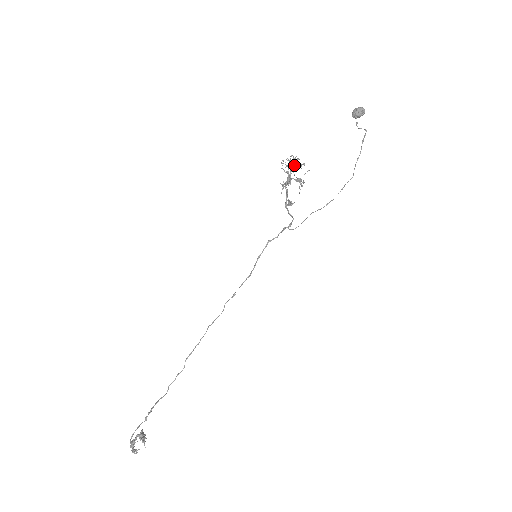
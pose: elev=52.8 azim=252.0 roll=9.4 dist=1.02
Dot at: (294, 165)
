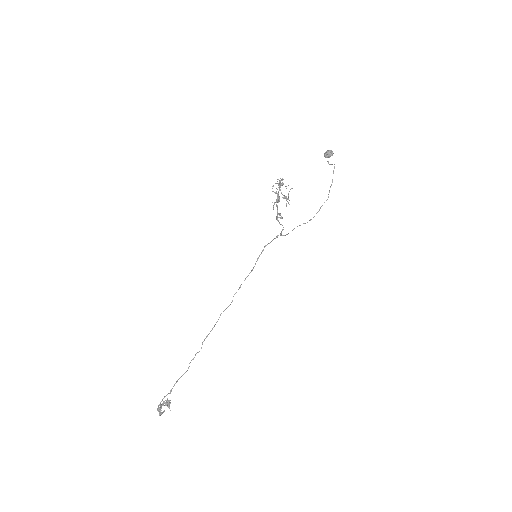
Dot at: (280, 186)
